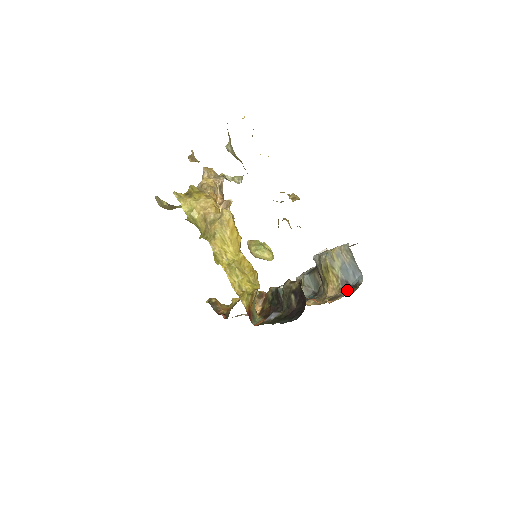
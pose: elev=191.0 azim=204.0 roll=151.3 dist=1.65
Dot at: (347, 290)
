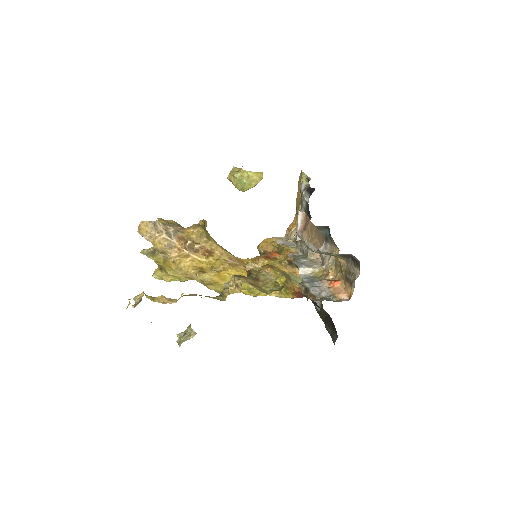
Dot at: (352, 264)
